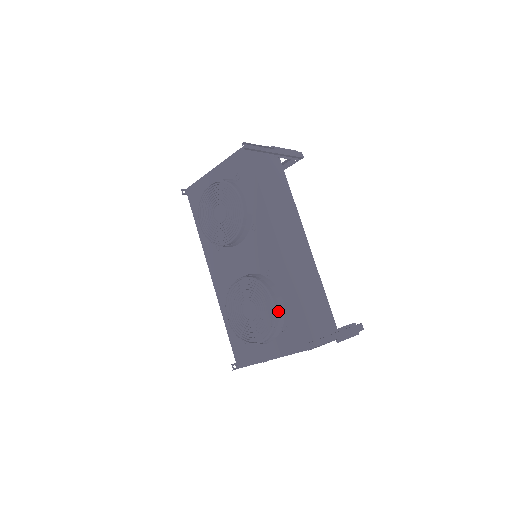
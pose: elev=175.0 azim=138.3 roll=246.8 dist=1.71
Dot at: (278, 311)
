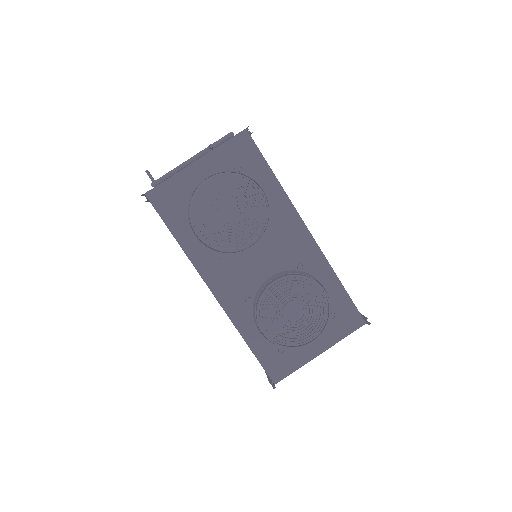
Dot at: (328, 300)
